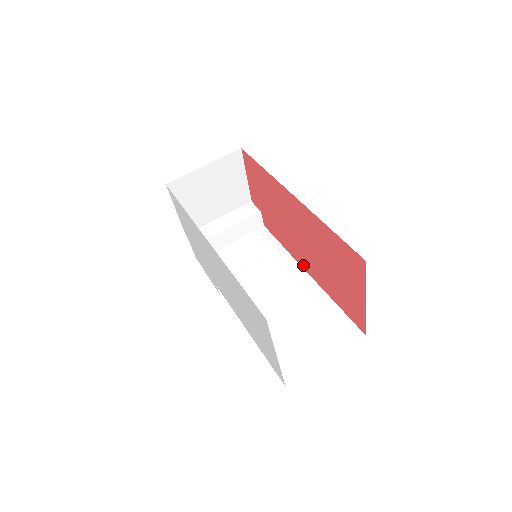
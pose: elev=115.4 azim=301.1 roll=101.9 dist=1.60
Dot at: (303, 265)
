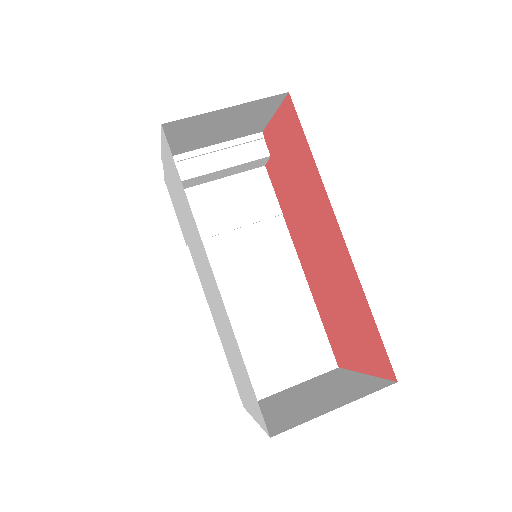
Dot at: (299, 254)
